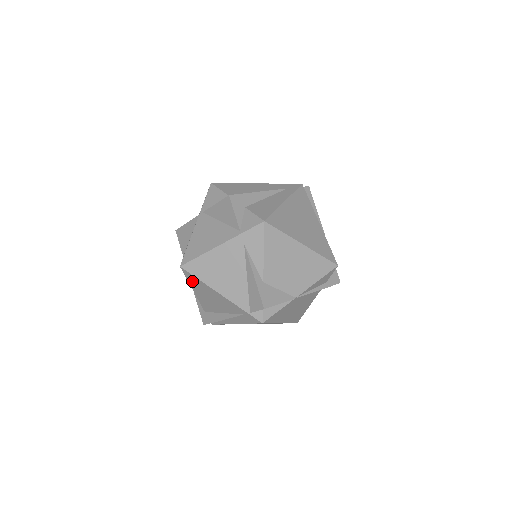
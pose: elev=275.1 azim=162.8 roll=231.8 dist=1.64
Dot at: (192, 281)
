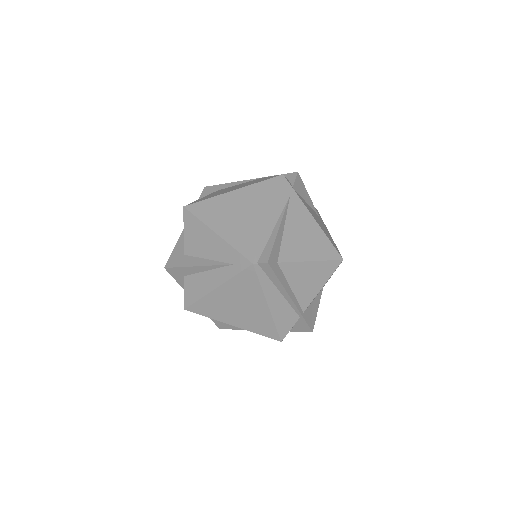
Dot at: occluded
